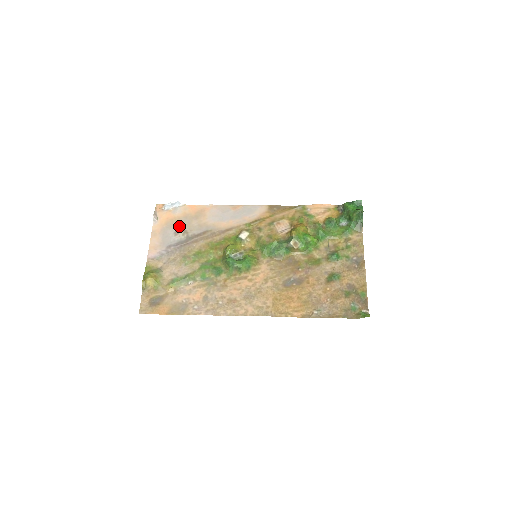
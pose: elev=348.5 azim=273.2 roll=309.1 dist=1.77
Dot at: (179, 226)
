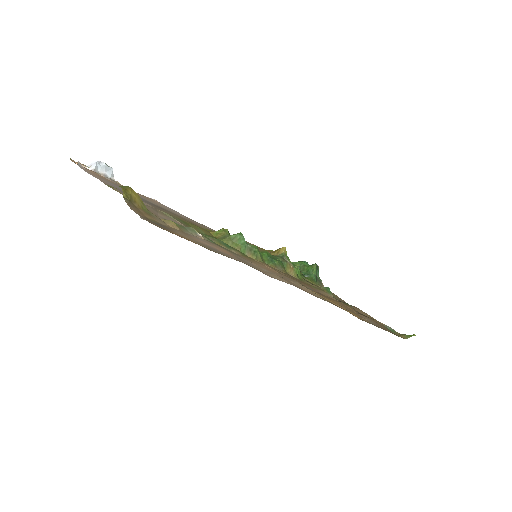
Dot at: occluded
